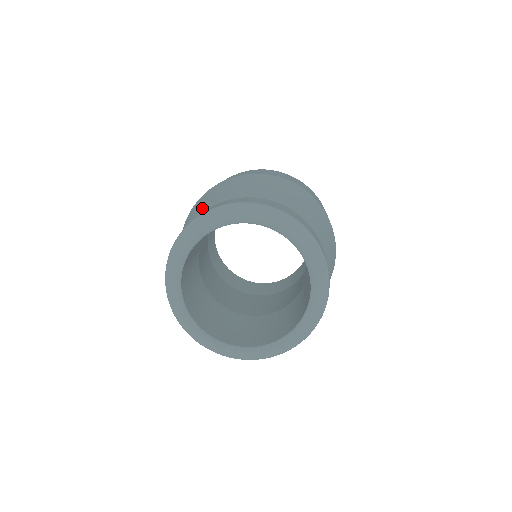
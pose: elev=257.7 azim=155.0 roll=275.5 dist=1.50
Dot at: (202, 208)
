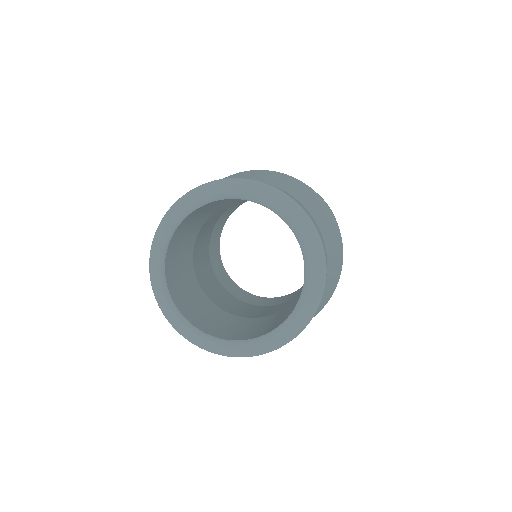
Dot at: occluded
